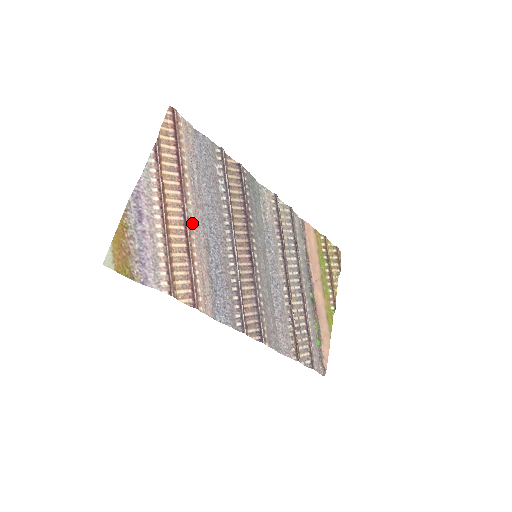
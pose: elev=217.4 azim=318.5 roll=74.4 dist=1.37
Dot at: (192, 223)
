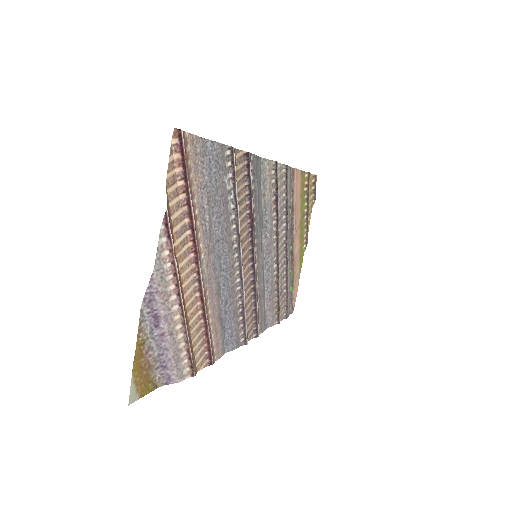
Dot at: (205, 279)
